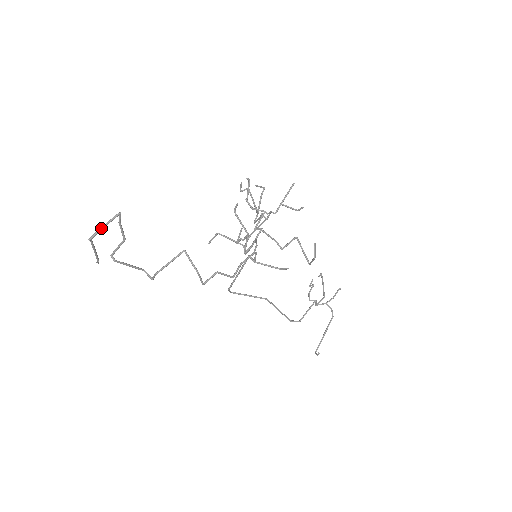
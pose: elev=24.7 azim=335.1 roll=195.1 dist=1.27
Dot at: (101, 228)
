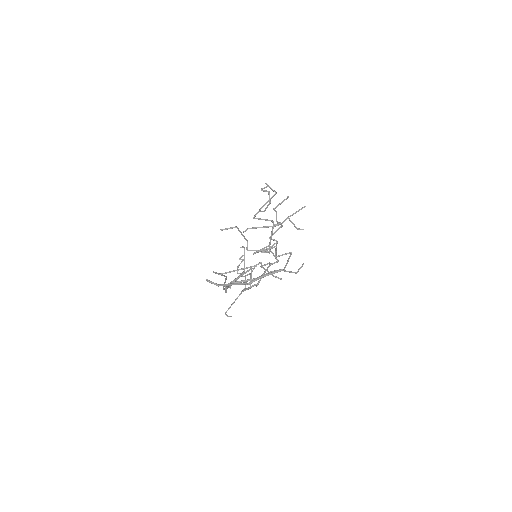
Dot at: (262, 277)
